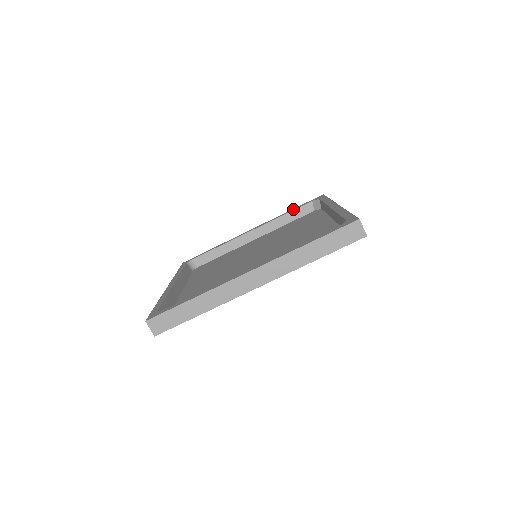
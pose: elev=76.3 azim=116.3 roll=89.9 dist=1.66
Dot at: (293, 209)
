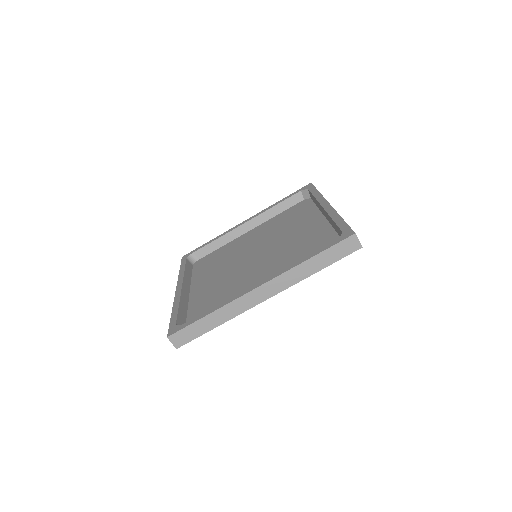
Dot at: (283, 199)
